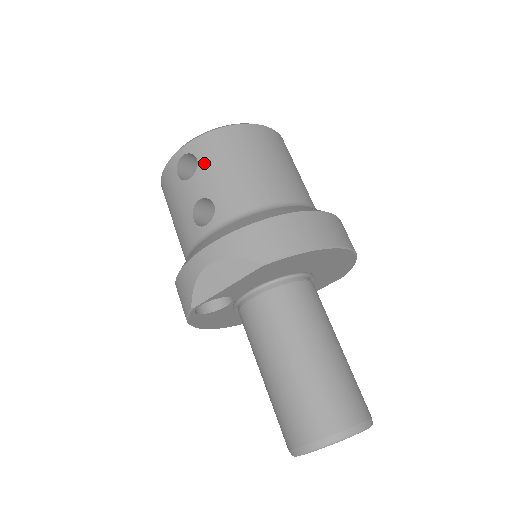
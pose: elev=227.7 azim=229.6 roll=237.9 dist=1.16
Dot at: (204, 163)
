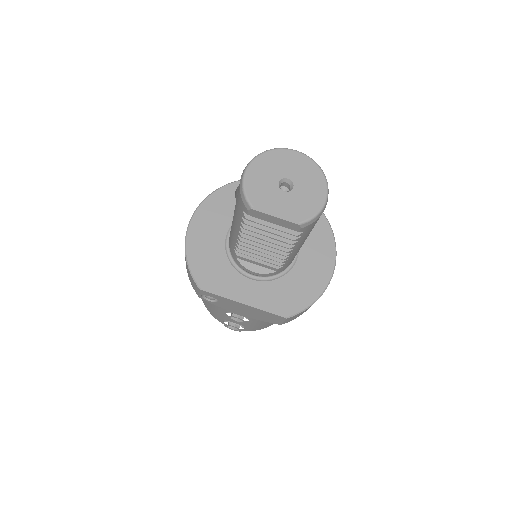
Dot at: occluded
